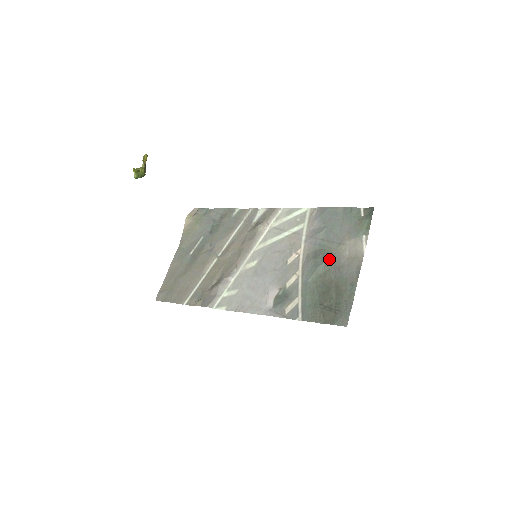
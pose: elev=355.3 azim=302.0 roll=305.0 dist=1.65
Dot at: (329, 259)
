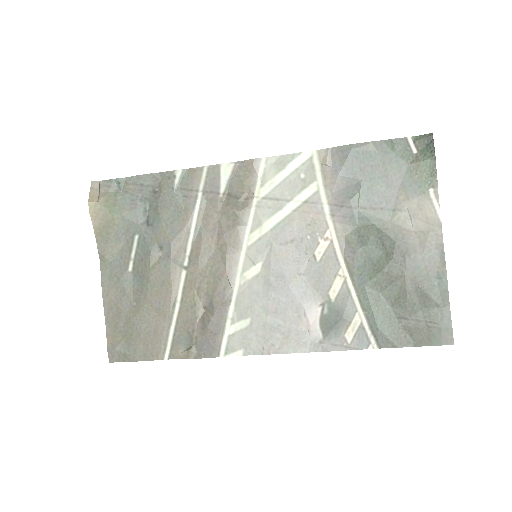
Dot at: (388, 242)
